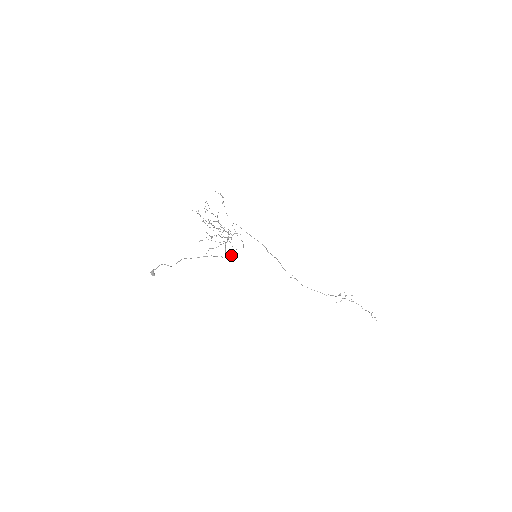
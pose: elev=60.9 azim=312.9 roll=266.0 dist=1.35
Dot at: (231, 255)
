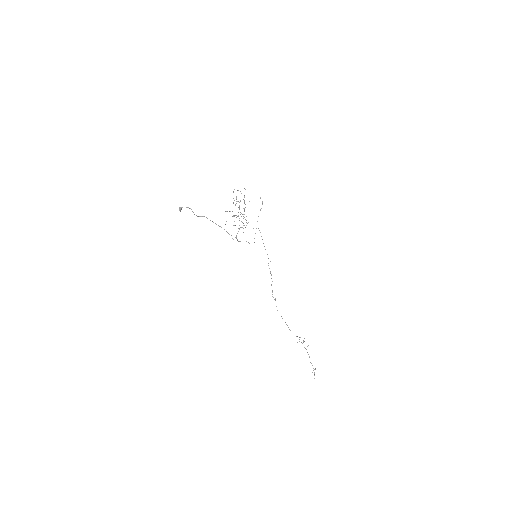
Dot at: (239, 241)
